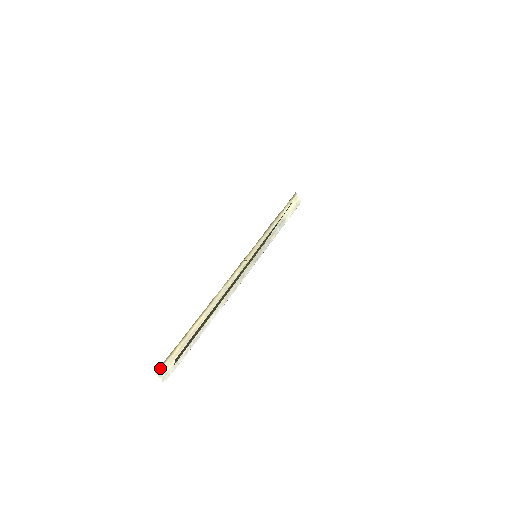
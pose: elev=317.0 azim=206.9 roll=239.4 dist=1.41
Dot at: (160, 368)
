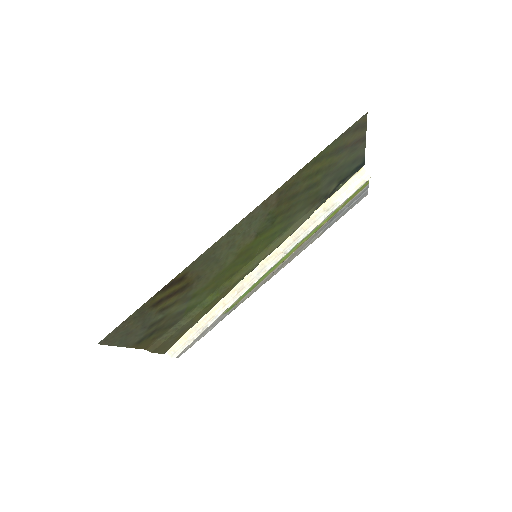
Dot at: occluded
